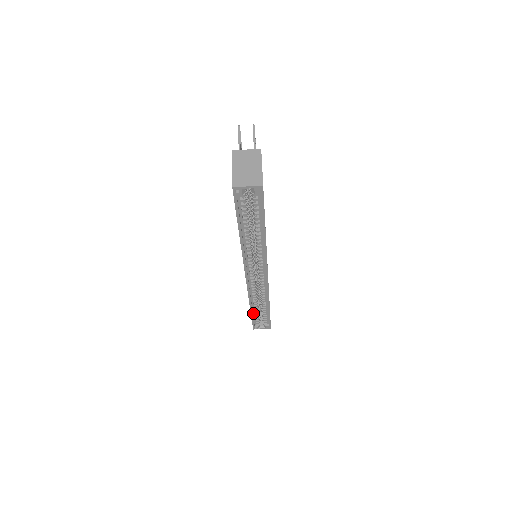
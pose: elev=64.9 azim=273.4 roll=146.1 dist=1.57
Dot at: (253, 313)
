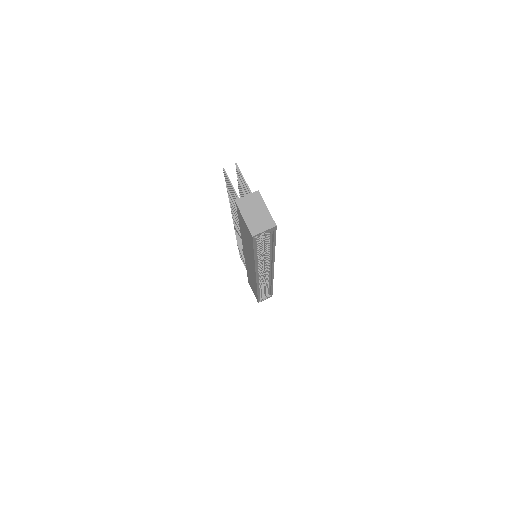
Dot at: occluded
